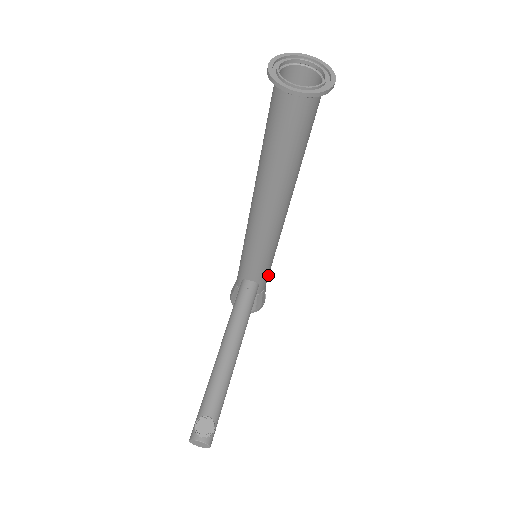
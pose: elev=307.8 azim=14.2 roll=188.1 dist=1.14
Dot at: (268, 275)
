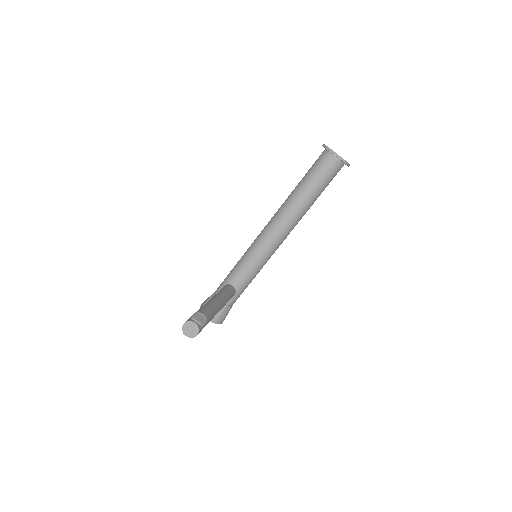
Dot at: (243, 291)
